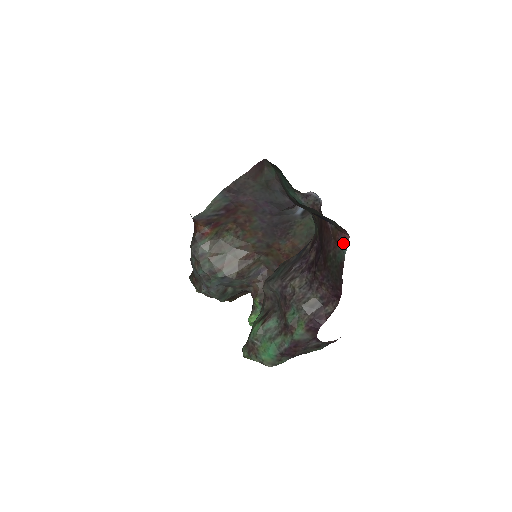
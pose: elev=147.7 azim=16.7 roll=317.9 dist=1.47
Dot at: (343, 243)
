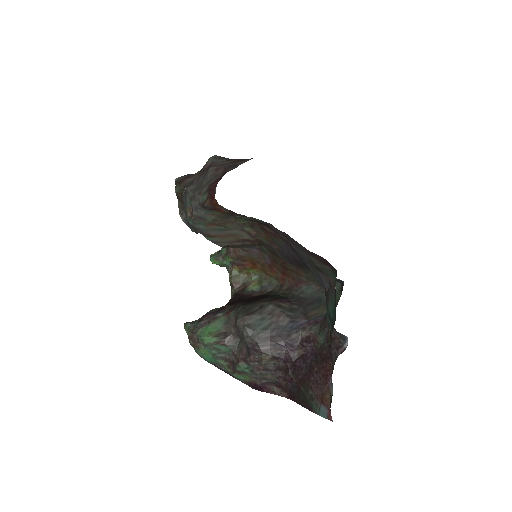
Dot at: (324, 413)
